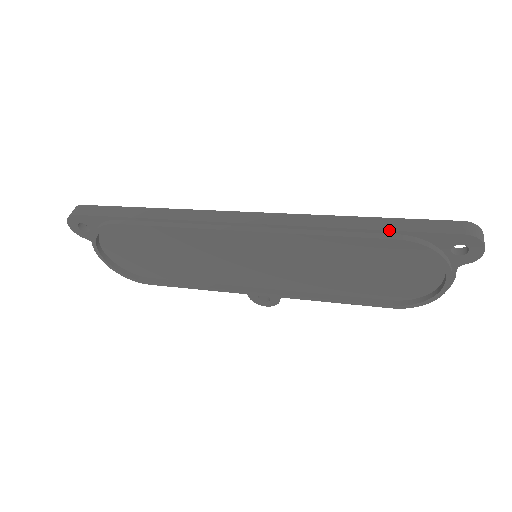
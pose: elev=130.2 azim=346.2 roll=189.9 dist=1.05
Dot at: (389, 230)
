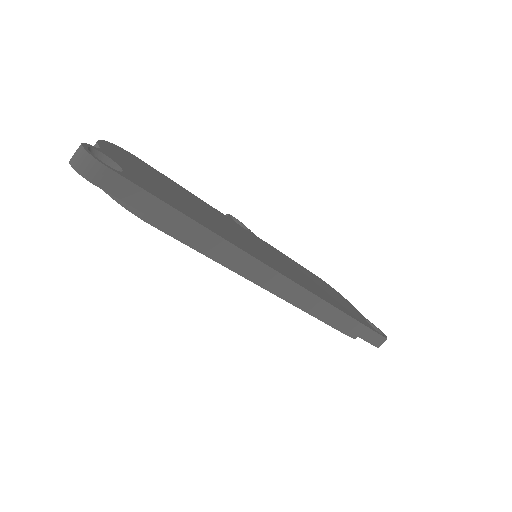
Dot at: (349, 332)
